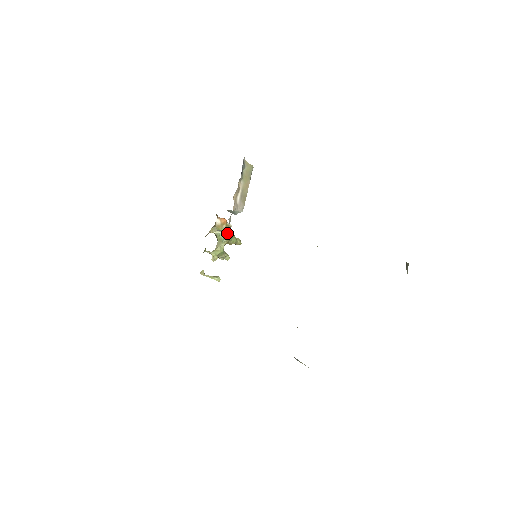
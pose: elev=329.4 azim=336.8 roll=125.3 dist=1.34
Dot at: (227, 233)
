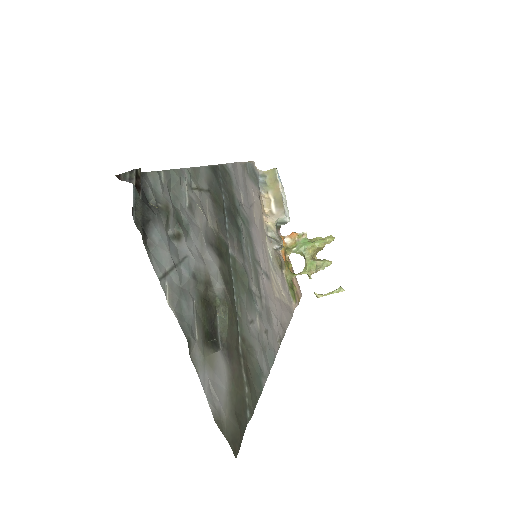
Dot at: (278, 248)
